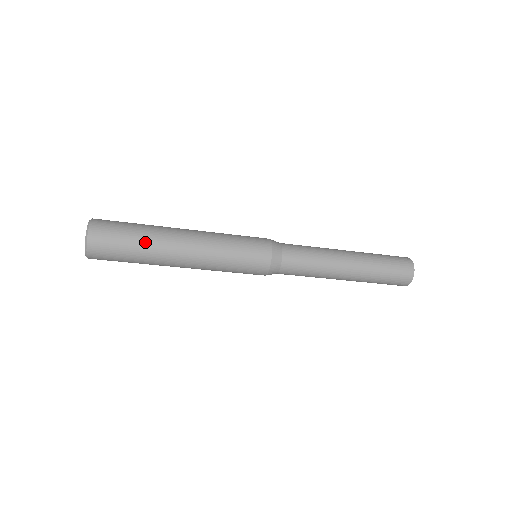
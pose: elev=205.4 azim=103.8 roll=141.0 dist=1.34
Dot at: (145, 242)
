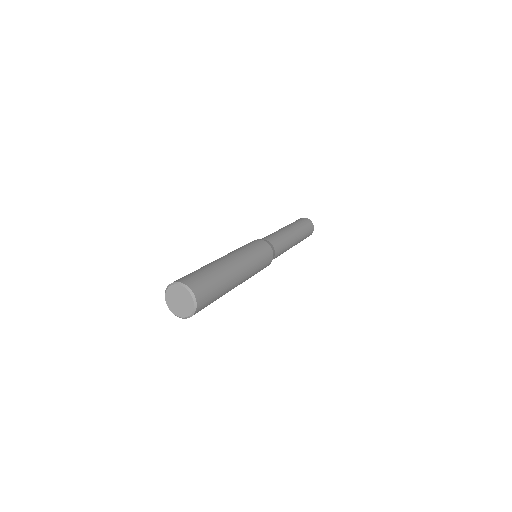
Dot at: (224, 288)
